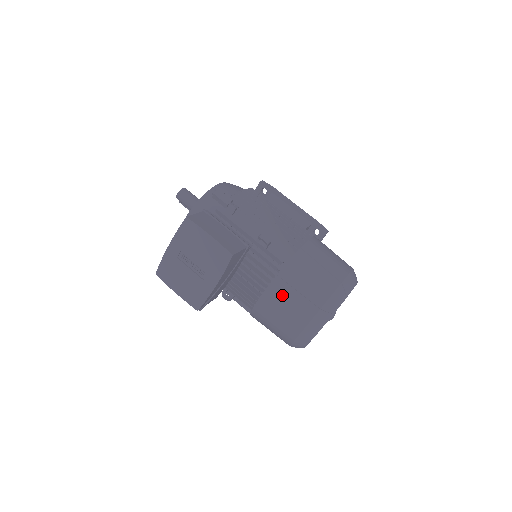
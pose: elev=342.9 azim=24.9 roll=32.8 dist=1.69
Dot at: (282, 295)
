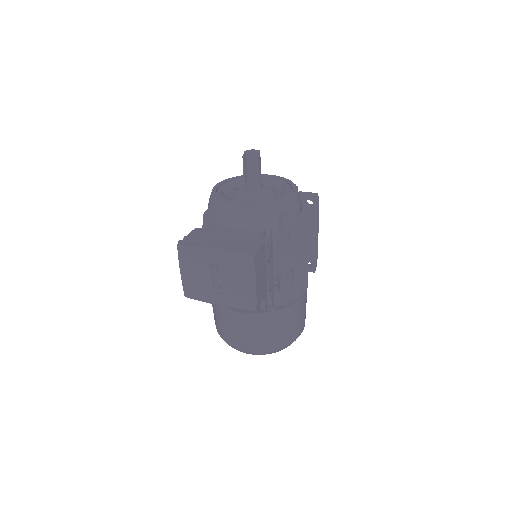
Dot at: (252, 326)
